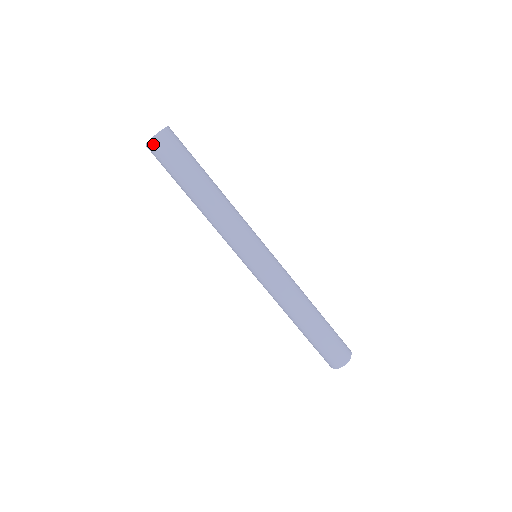
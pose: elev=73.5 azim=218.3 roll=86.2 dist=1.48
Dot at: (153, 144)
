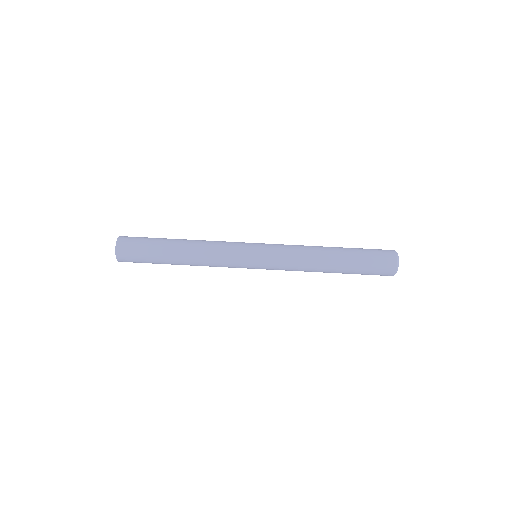
Dot at: (120, 252)
